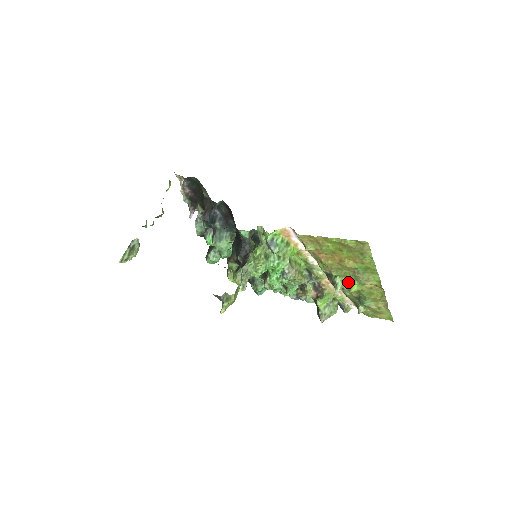
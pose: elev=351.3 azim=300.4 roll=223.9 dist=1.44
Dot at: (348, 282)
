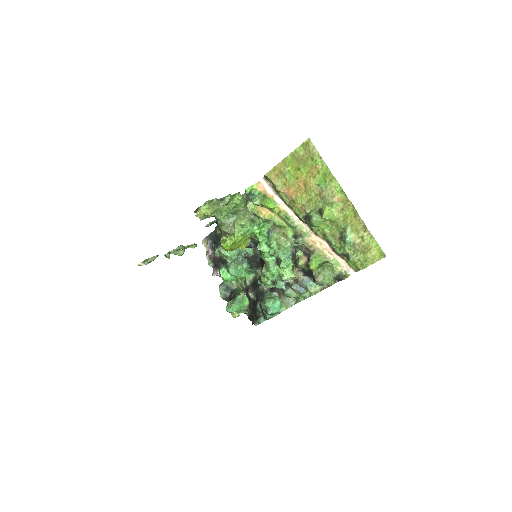
Dot at: (320, 211)
